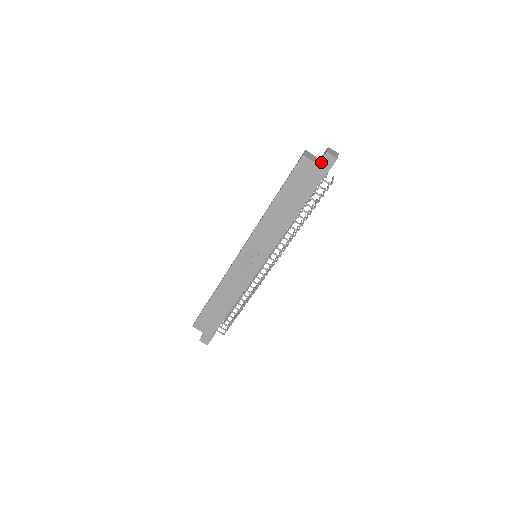
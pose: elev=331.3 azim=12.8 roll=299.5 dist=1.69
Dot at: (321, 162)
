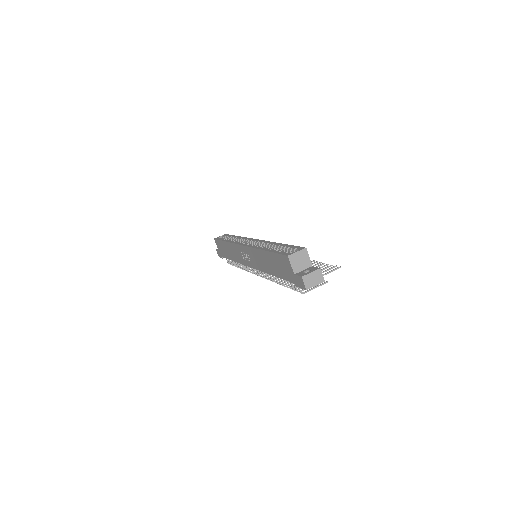
Dot at: (296, 276)
